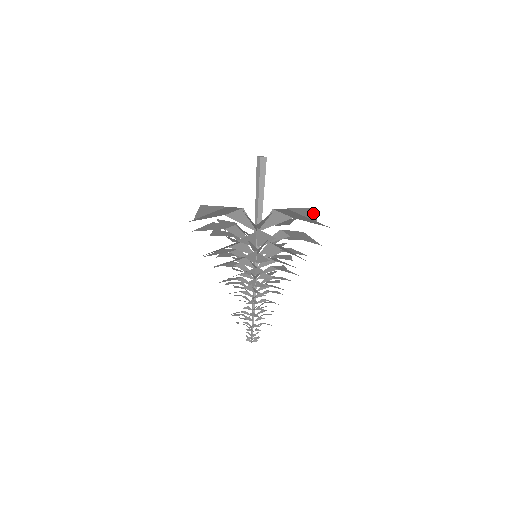
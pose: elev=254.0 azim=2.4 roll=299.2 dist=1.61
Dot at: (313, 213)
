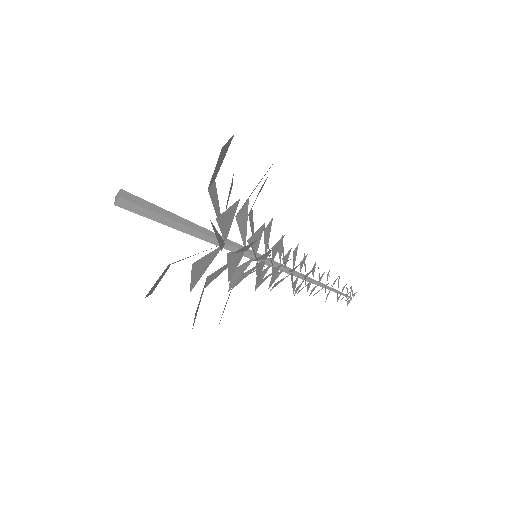
Dot at: occluded
